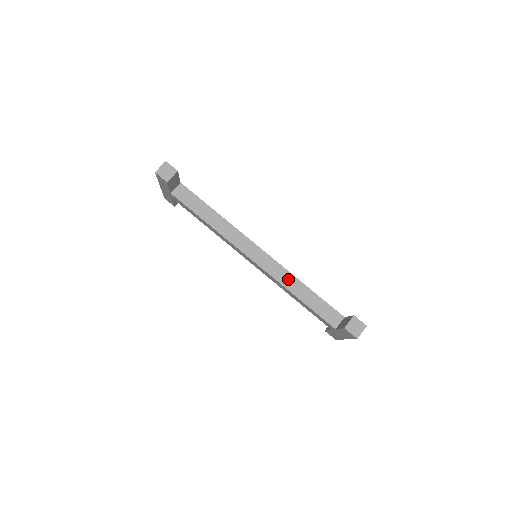
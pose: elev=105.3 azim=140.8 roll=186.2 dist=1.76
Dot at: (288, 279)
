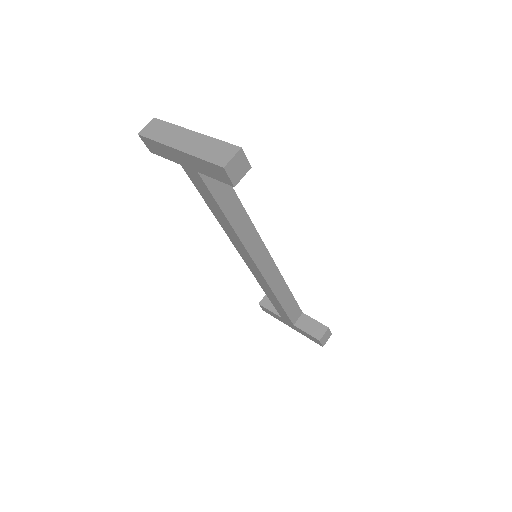
Dot at: (279, 284)
